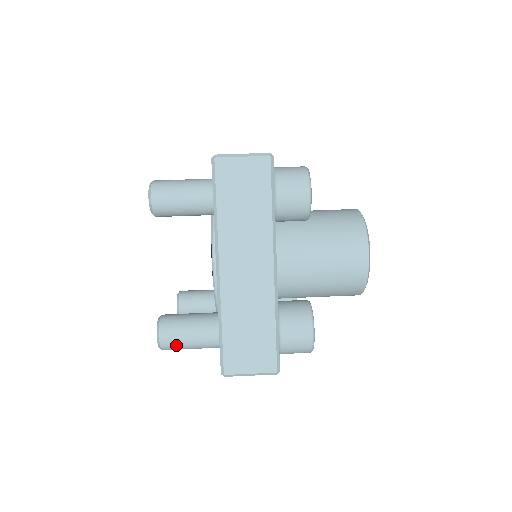
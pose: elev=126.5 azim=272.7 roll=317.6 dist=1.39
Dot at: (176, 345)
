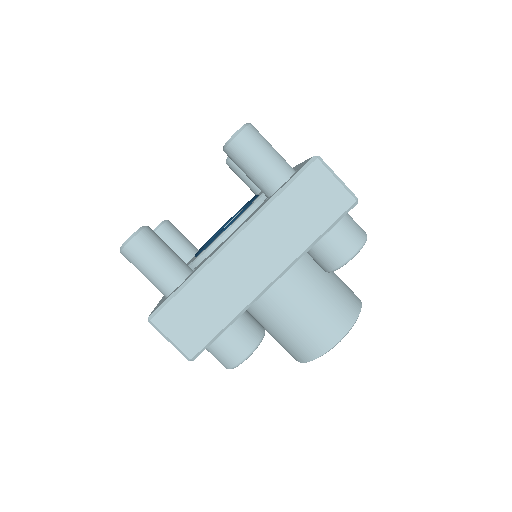
Dot at: occluded
